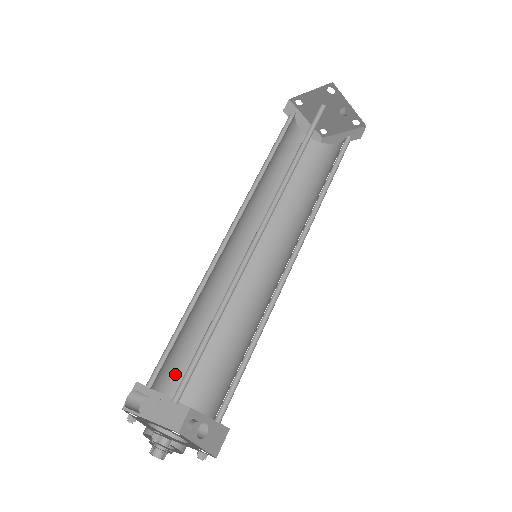
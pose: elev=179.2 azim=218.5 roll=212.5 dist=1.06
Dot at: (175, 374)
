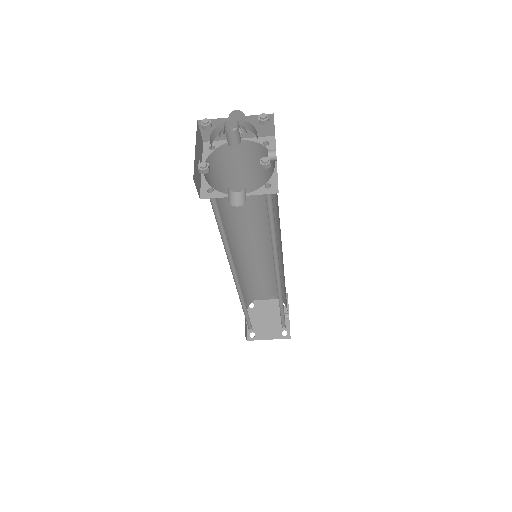
Dot at: (208, 183)
